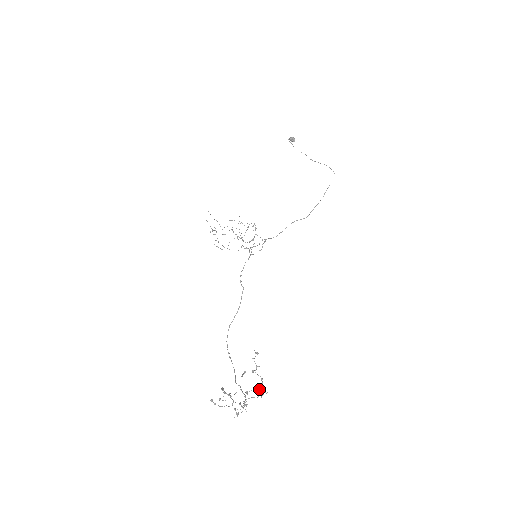
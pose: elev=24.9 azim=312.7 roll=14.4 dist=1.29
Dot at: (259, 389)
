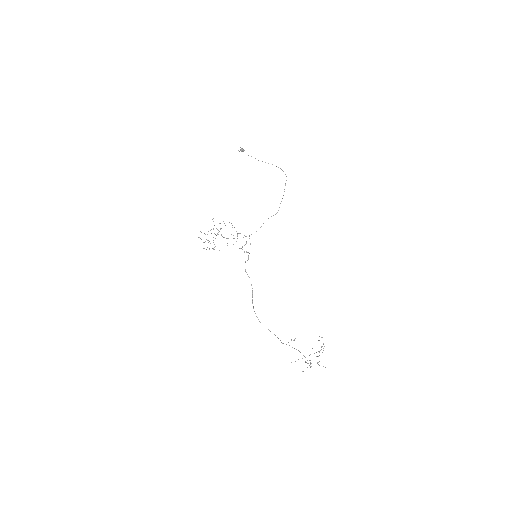
Dot at: occluded
